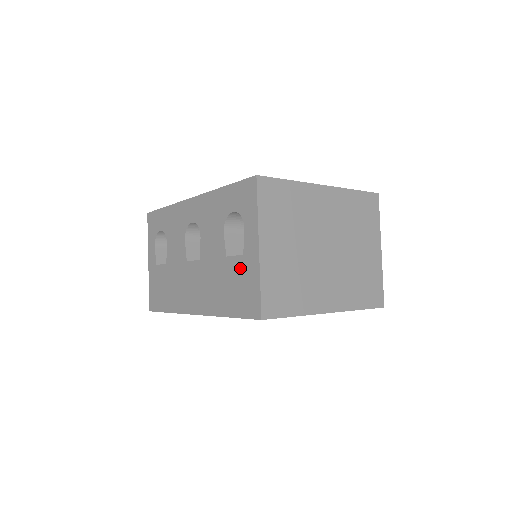
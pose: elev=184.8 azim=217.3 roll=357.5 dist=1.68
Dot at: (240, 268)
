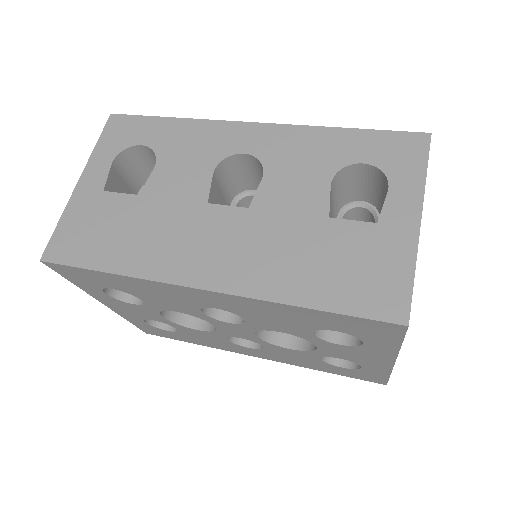
Dot at: (365, 240)
